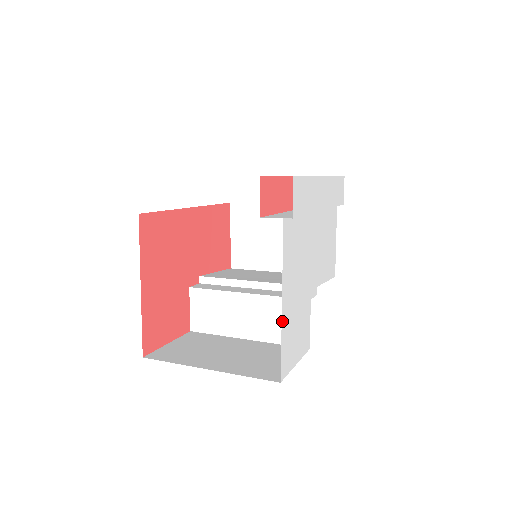
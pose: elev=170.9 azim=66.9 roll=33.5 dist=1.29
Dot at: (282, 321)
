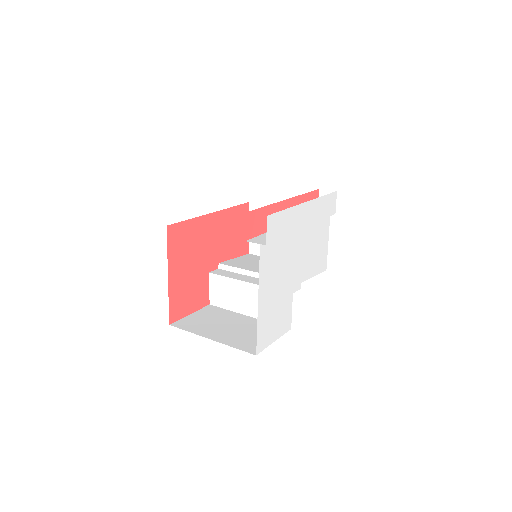
Dot at: (258, 314)
